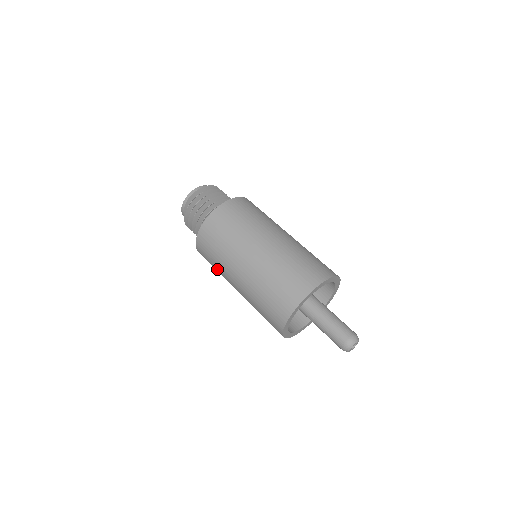
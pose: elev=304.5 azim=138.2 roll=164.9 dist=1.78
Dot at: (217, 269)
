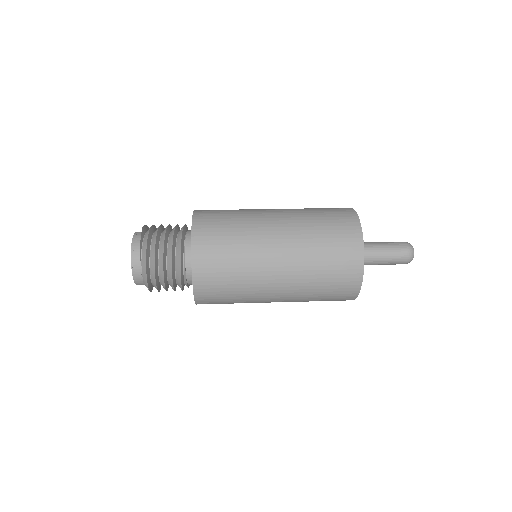
Dot at: (238, 257)
